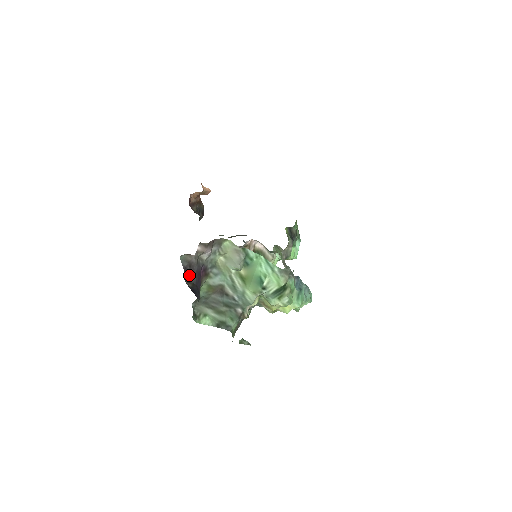
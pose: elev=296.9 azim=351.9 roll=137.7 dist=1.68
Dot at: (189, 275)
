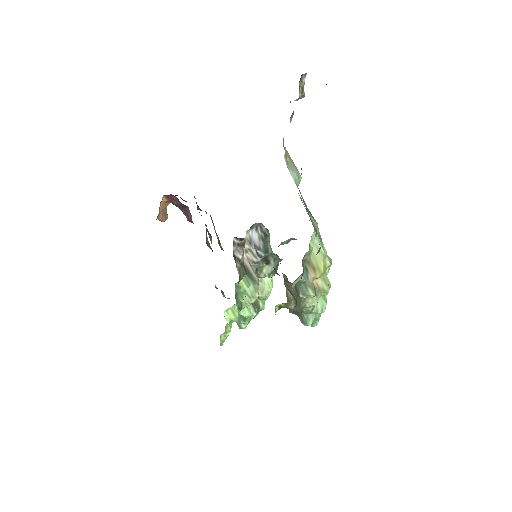
Dot at: occluded
